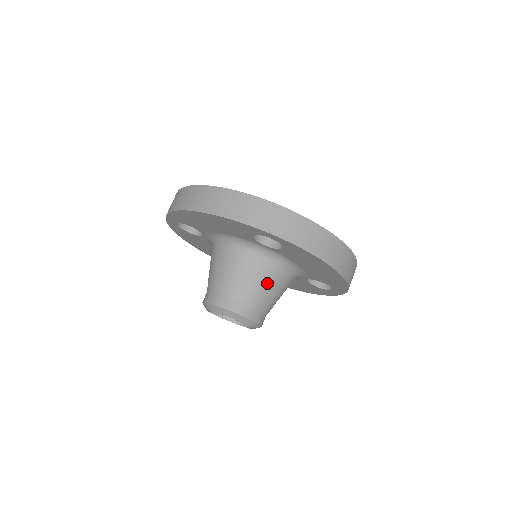
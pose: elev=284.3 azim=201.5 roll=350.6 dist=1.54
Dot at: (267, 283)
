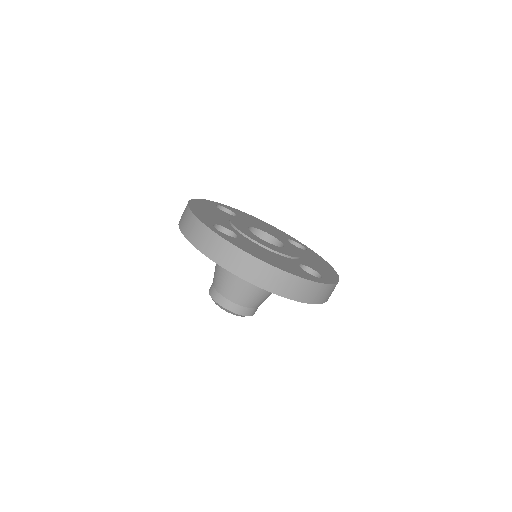
Dot at: occluded
